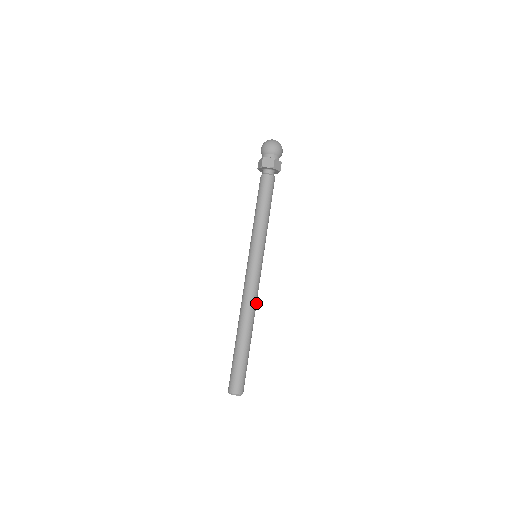
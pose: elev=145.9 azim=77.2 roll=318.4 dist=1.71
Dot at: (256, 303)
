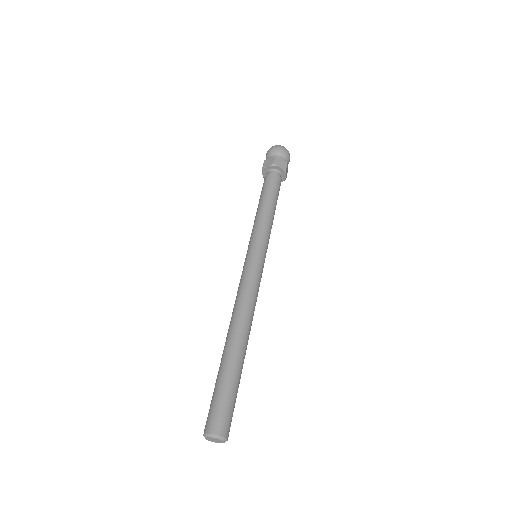
Dot at: (252, 308)
